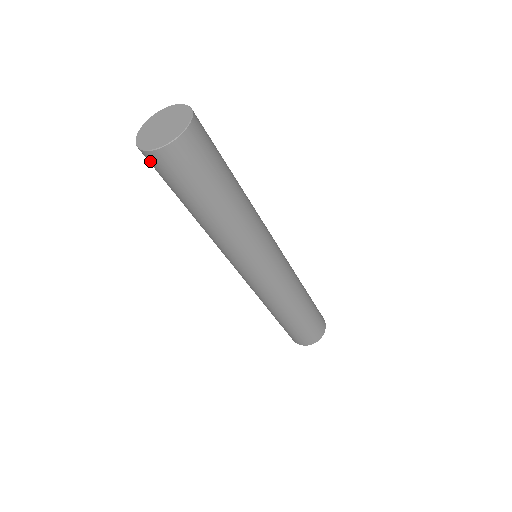
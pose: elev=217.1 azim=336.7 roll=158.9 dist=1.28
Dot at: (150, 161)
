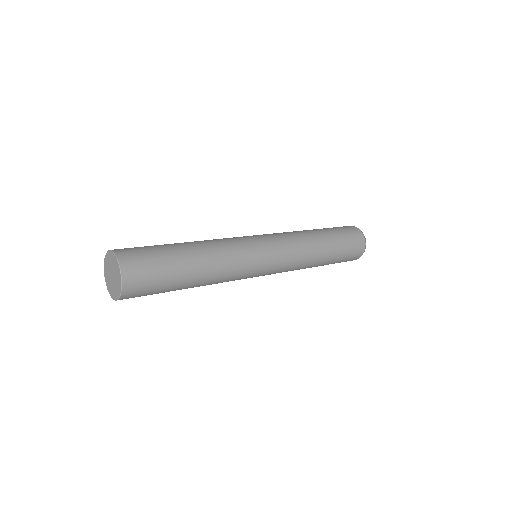
Dot at: occluded
